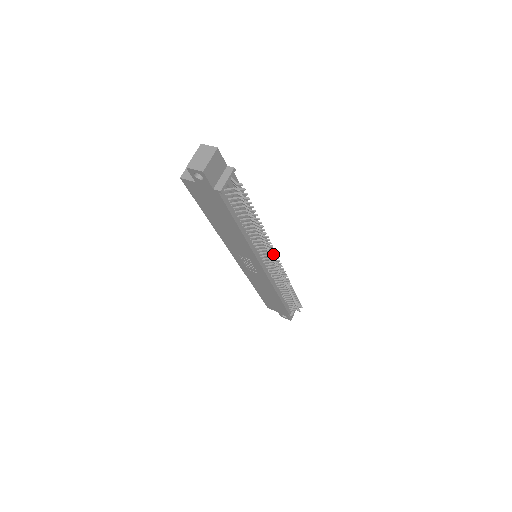
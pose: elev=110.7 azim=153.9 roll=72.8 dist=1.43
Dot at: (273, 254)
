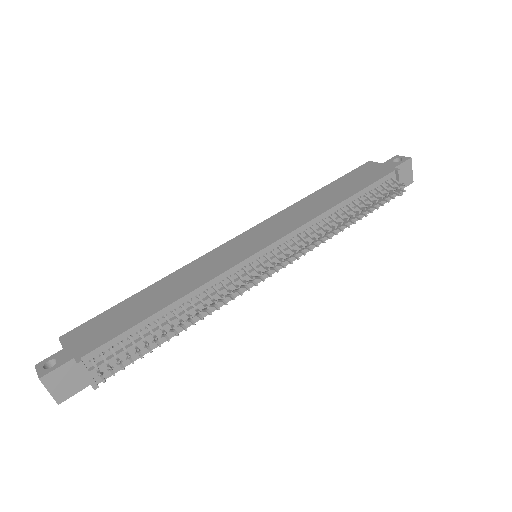
Dot at: occluded
